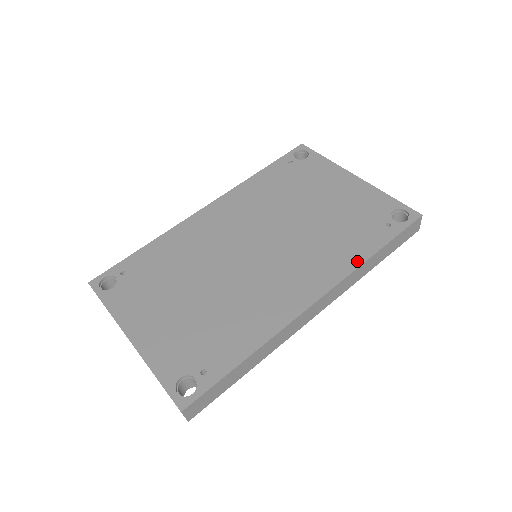
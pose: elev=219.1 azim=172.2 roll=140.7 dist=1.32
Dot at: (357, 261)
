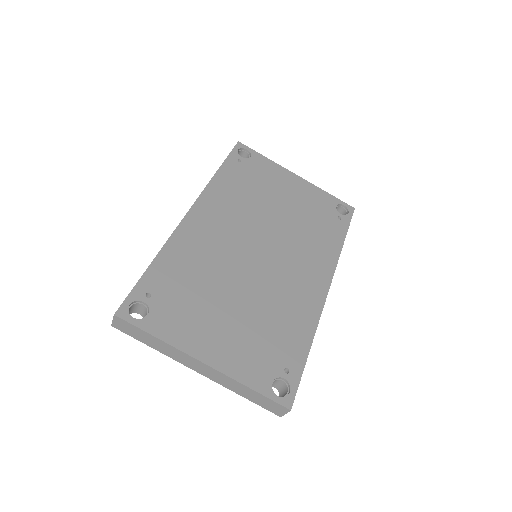
Dot at: (337, 251)
